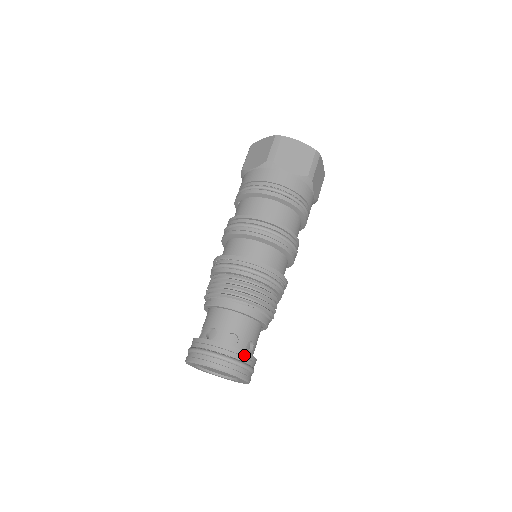
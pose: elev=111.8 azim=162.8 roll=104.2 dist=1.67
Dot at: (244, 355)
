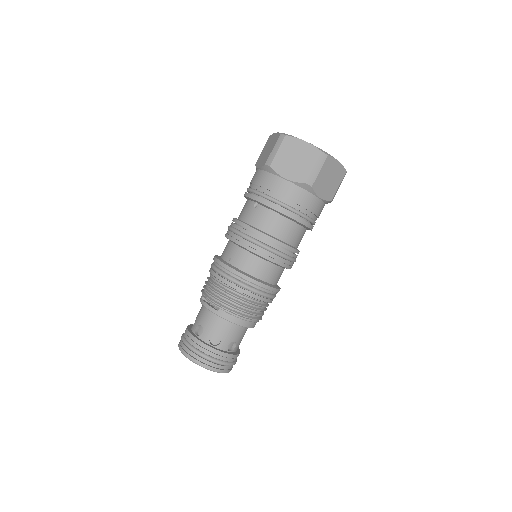
Dot at: occluded
